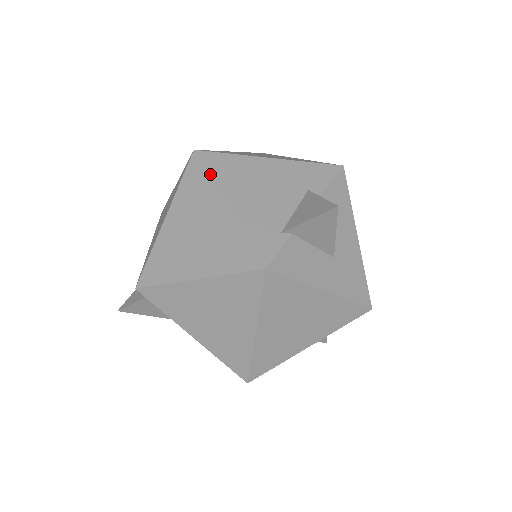
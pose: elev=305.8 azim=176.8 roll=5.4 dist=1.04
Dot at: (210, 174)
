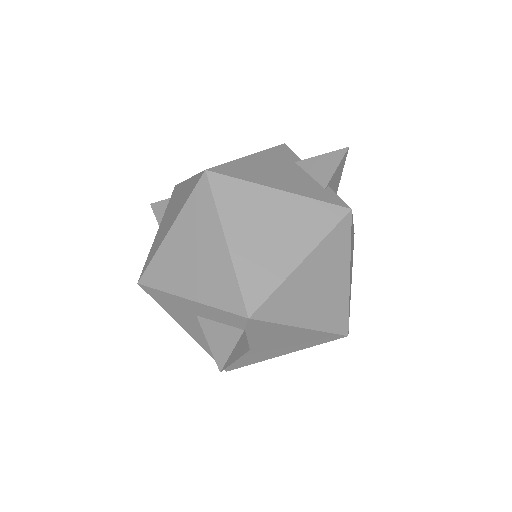
Dot at: (241, 178)
